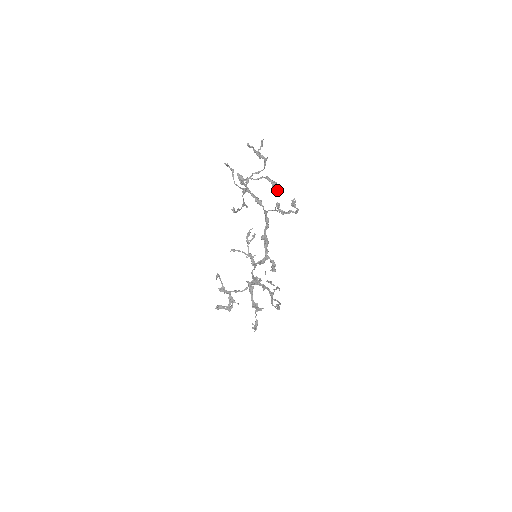
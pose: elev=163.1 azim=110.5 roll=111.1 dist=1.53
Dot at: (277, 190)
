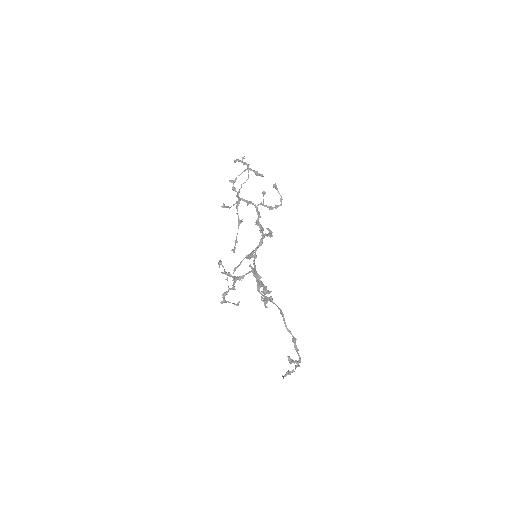
Dot at: (259, 174)
